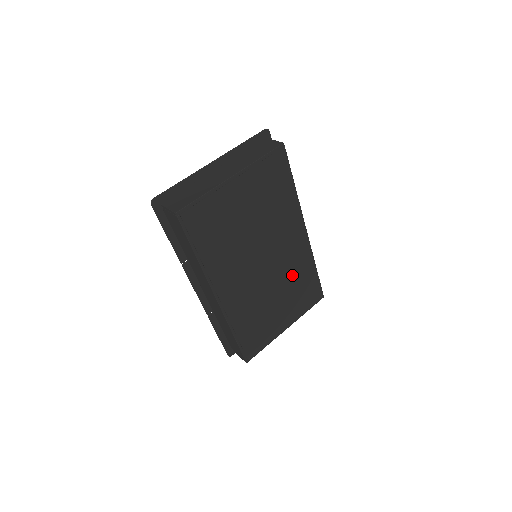
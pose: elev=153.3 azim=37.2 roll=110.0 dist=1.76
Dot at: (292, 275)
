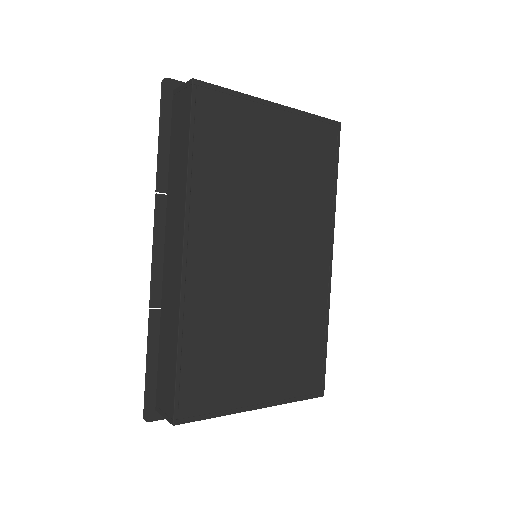
Dot at: (295, 314)
